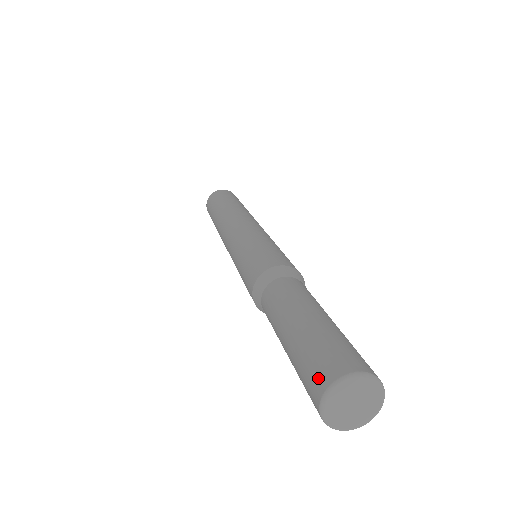
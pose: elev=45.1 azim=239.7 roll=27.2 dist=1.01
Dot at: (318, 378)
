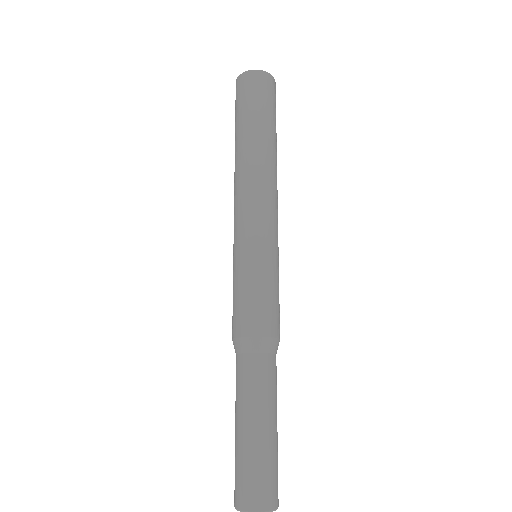
Dot at: (234, 493)
